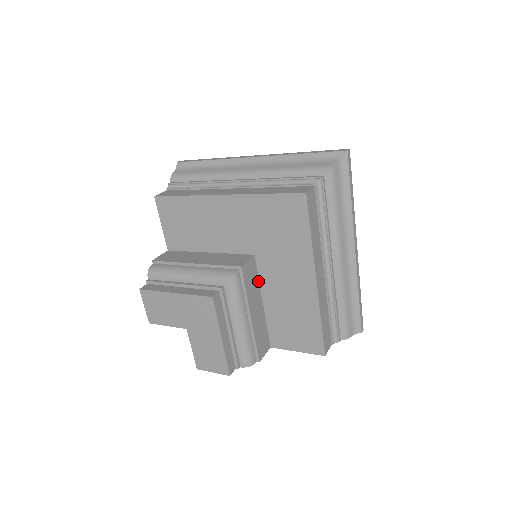
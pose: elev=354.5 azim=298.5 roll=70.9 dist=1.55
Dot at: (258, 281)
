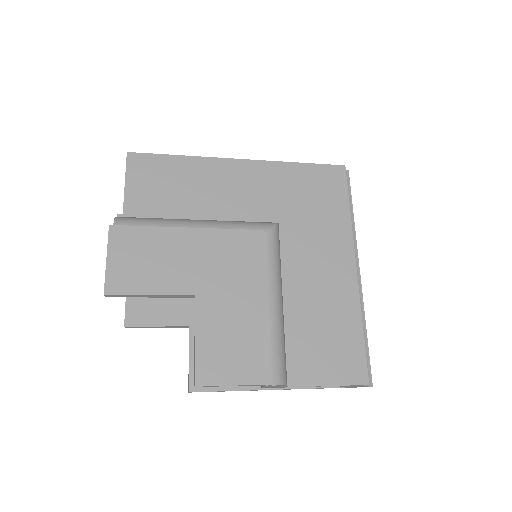
Dot at: occluded
